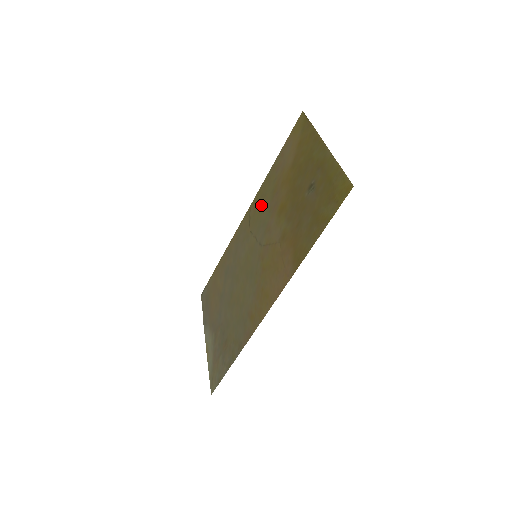
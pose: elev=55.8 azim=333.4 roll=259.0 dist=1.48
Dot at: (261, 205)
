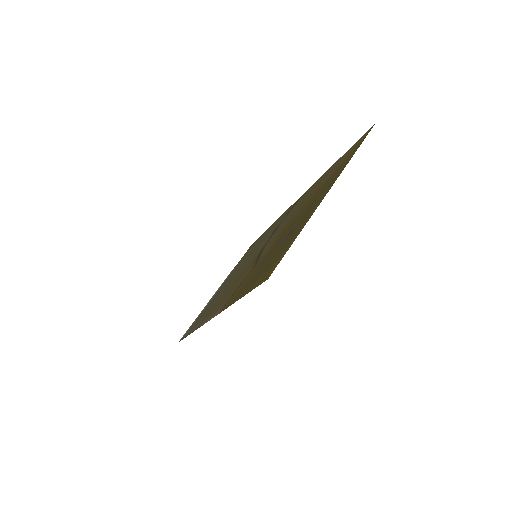
Dot at: (297, 205)
